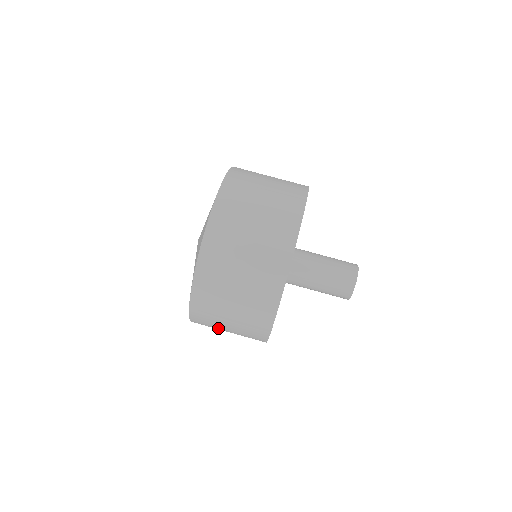
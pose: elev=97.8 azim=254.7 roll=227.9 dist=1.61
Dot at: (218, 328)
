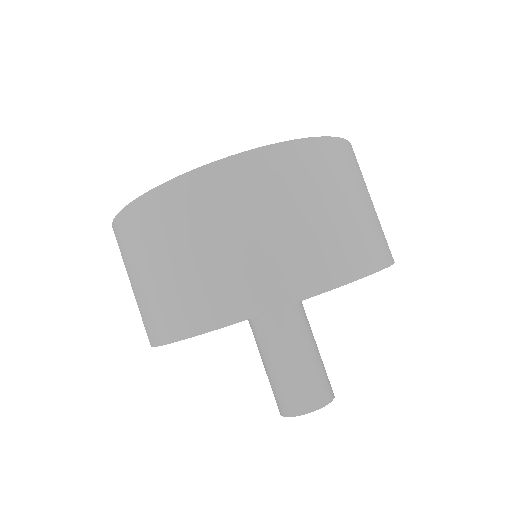
Dot at: (138, 258)
